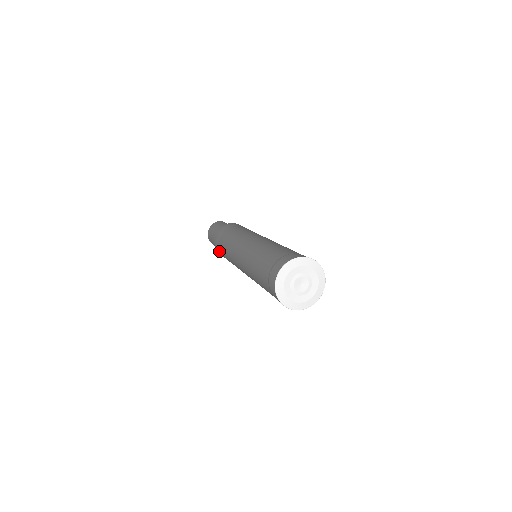
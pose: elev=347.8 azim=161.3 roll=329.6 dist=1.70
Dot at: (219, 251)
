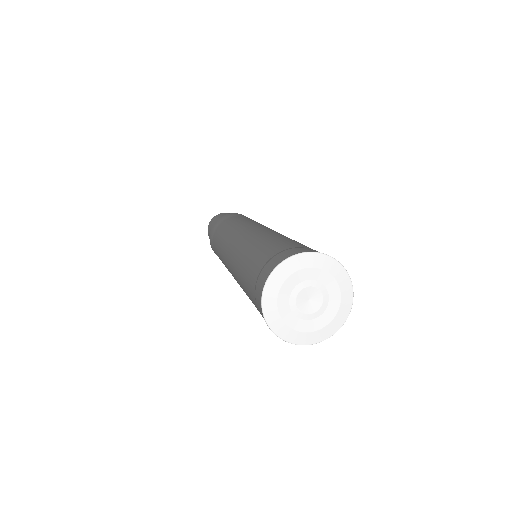
Dot at: (215, 228)
